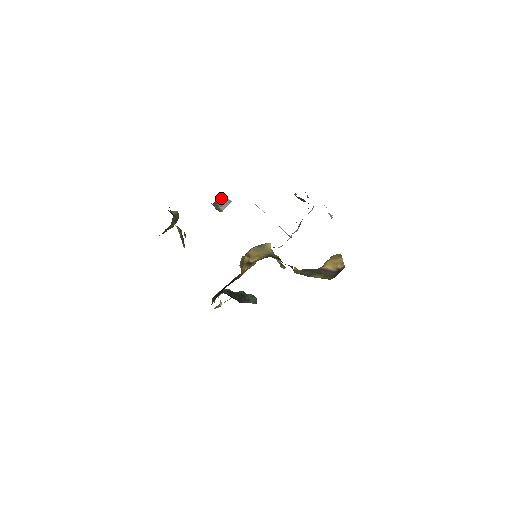
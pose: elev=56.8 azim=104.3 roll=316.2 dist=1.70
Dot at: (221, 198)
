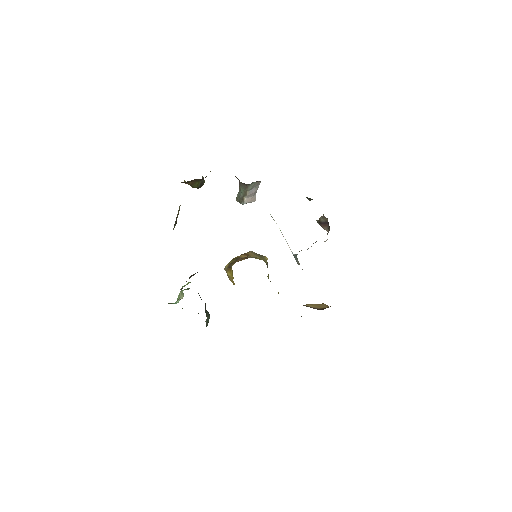
Dot at: (255, 187)
